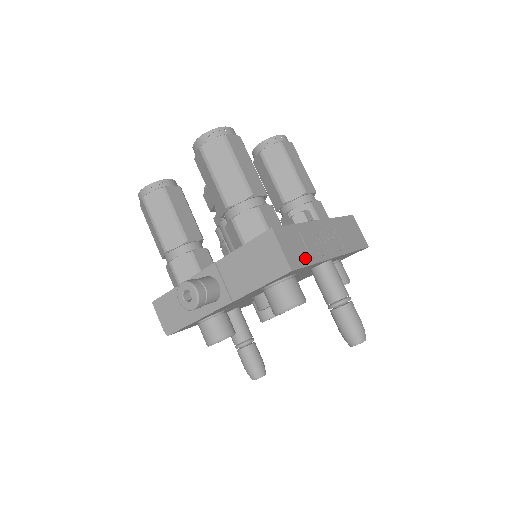
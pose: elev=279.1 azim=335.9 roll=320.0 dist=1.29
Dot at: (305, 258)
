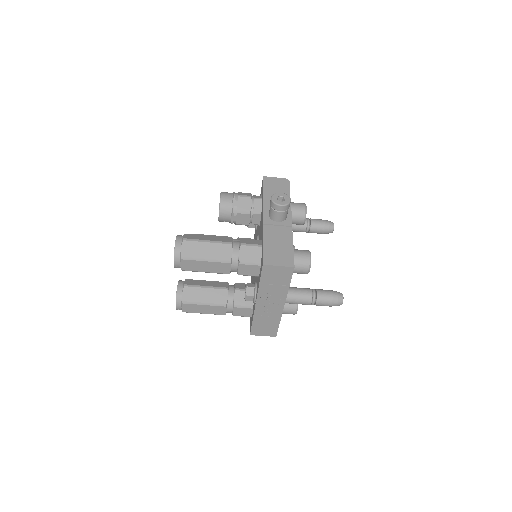
Dot at: (274, 326)
